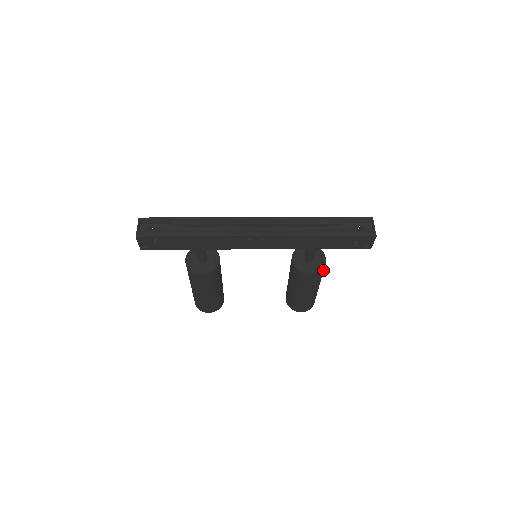
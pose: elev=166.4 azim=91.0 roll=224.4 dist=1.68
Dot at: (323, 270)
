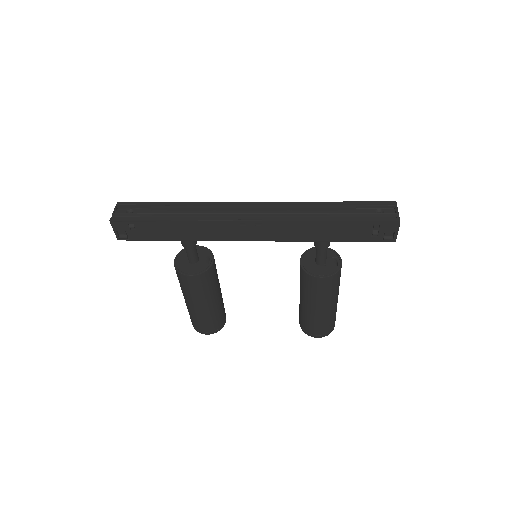
Dot at: (339, 276)
